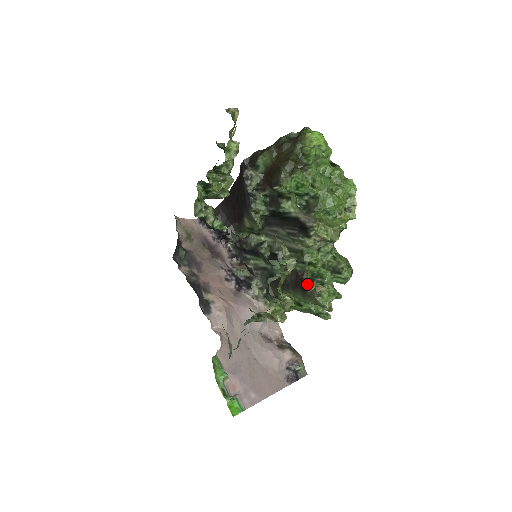
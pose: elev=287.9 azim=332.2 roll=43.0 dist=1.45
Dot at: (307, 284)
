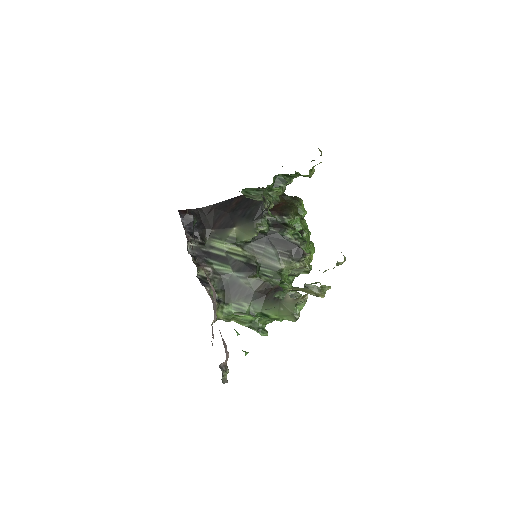
Dot at: occluded
